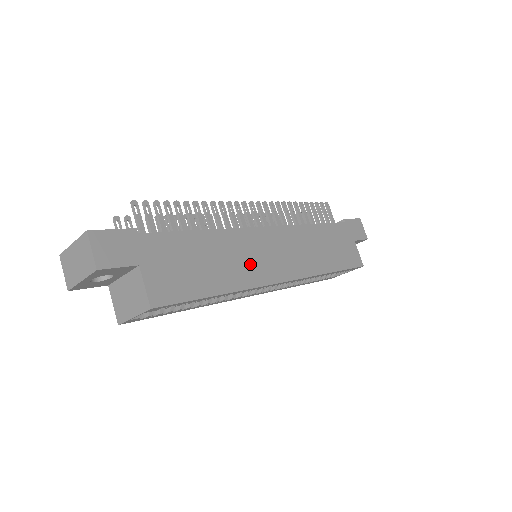
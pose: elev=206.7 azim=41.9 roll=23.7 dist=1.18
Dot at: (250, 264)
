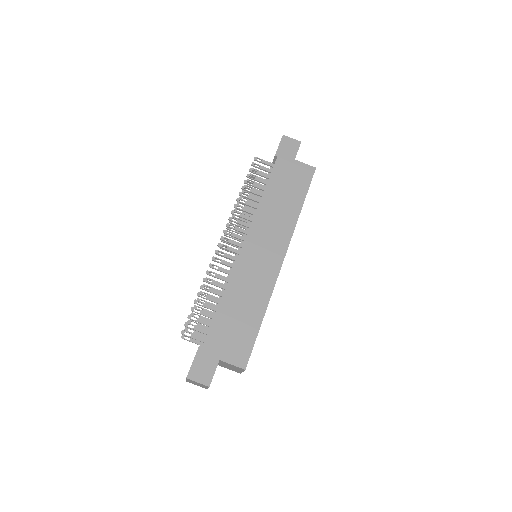
Dot at: (259, 279)
